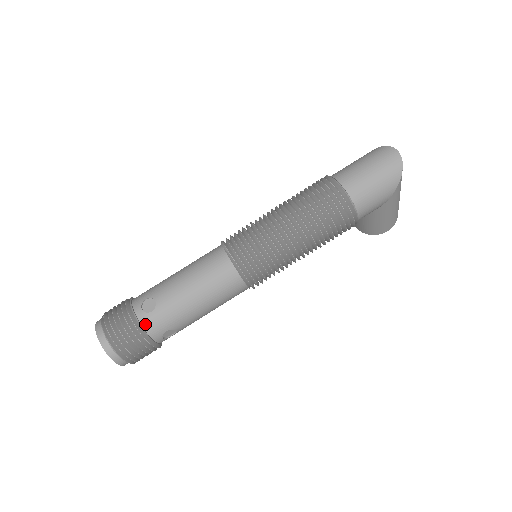
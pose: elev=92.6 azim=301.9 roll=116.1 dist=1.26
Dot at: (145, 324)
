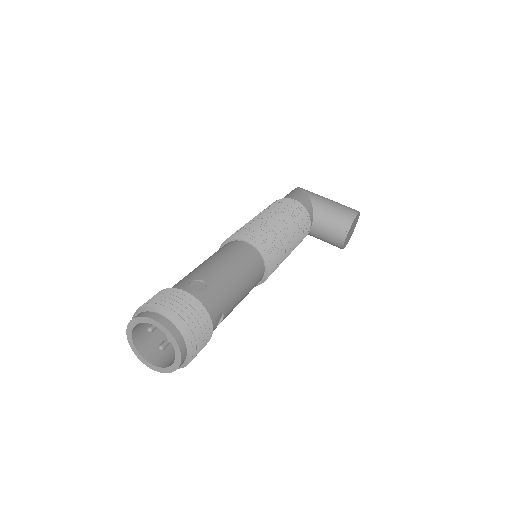
Dot at: occluded
